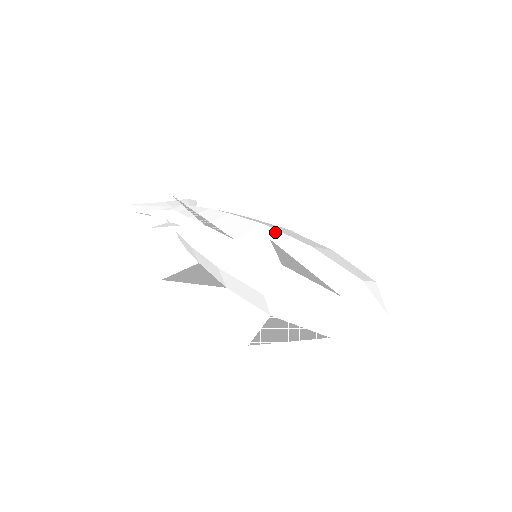
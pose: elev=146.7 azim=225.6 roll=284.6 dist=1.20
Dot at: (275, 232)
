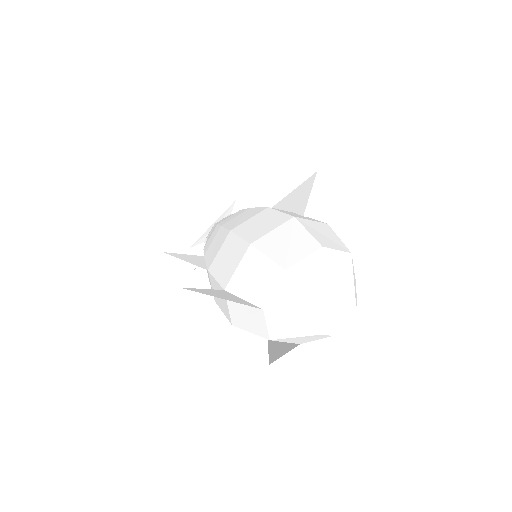
Dot at: (233, 239)
